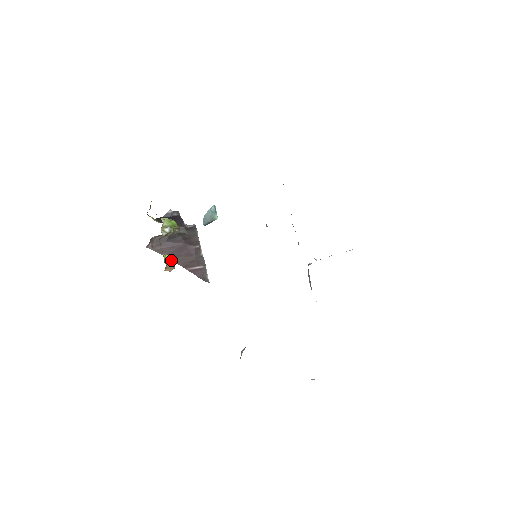
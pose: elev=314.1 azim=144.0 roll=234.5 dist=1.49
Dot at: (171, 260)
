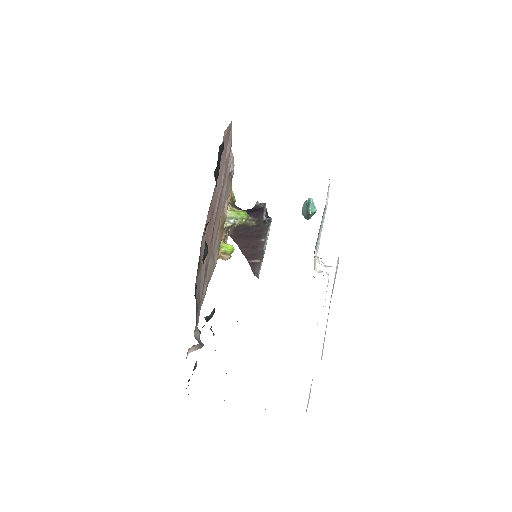
Dot at: (228, 250)
